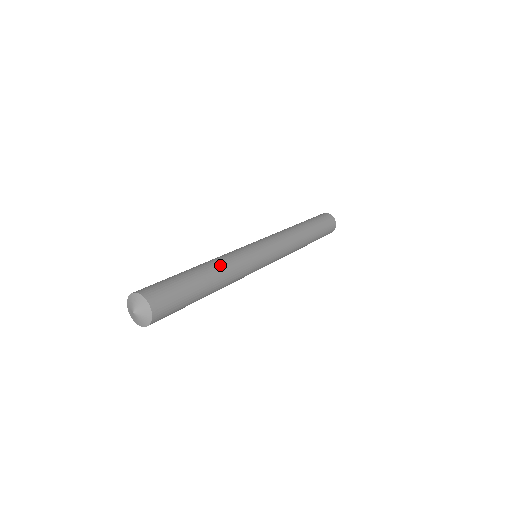
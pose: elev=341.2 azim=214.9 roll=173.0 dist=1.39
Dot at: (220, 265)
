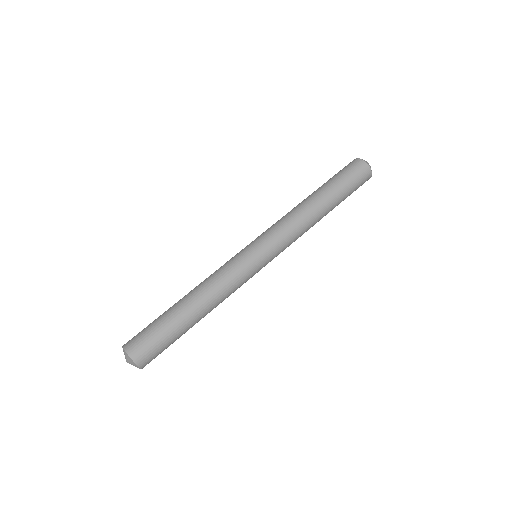
Dot at: (212, 303)
